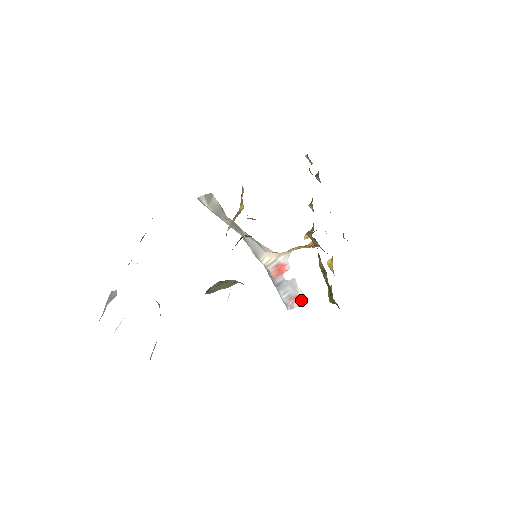
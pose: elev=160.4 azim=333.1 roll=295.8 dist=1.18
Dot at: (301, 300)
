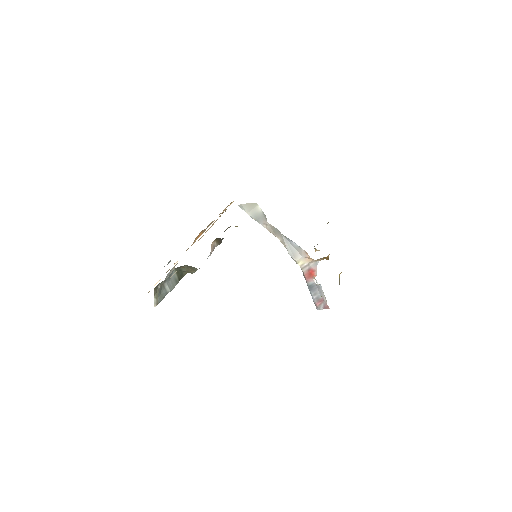
Dot at: (325, 304)
